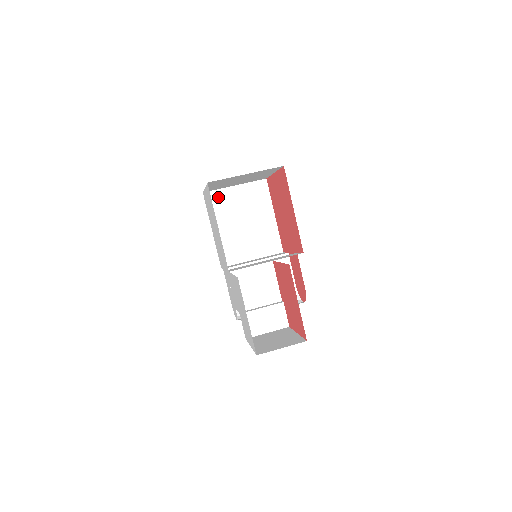
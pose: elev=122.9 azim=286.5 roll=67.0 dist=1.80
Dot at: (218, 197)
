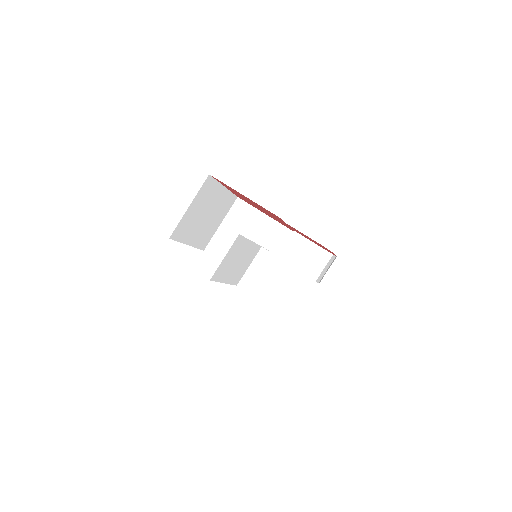
Dot at: (216, 243)
